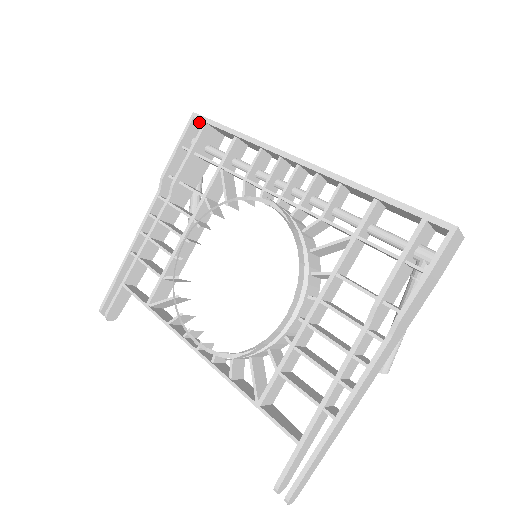
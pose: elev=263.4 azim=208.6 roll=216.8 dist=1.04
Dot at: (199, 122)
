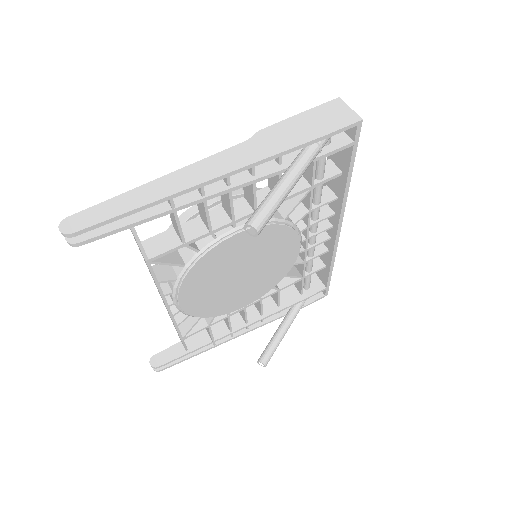
Dot at: occluded
